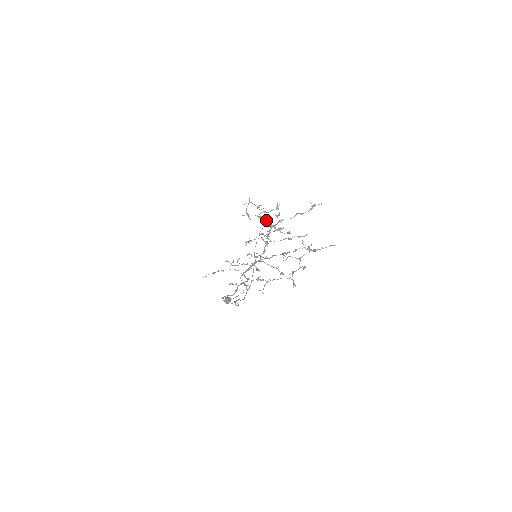
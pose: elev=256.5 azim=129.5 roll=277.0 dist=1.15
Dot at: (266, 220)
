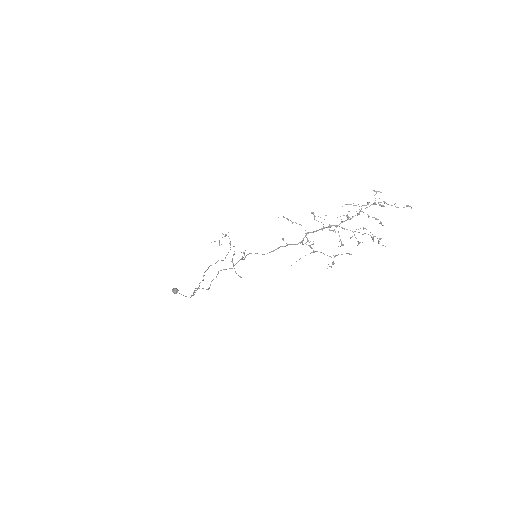
Dot at: (225, 258)
